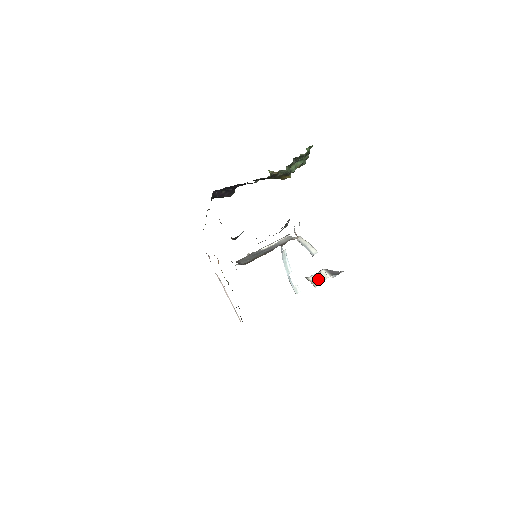
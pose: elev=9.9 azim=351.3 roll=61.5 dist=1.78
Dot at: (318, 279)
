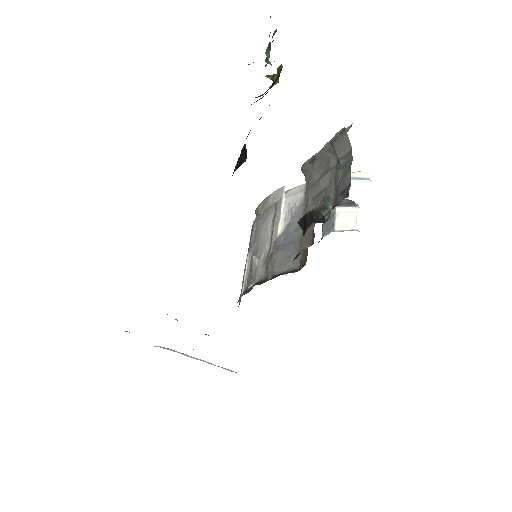
Dot at: (349, 221)
